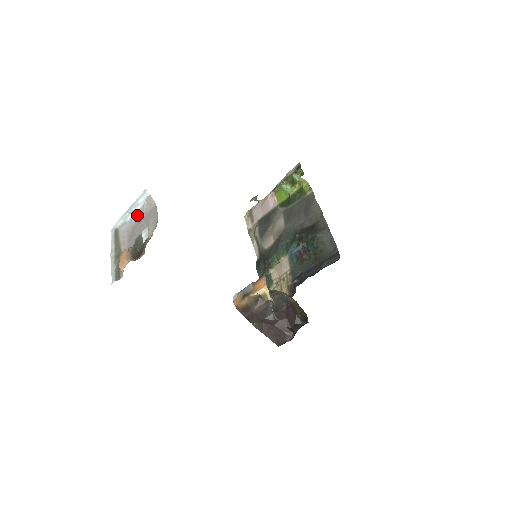
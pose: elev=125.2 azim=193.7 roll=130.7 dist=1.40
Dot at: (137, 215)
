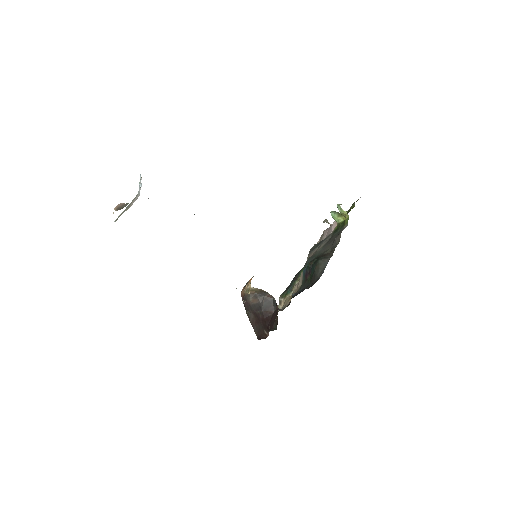
Dot at: (141, 186)
